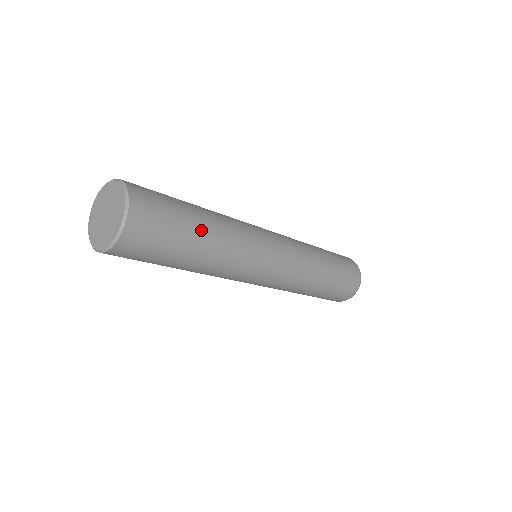
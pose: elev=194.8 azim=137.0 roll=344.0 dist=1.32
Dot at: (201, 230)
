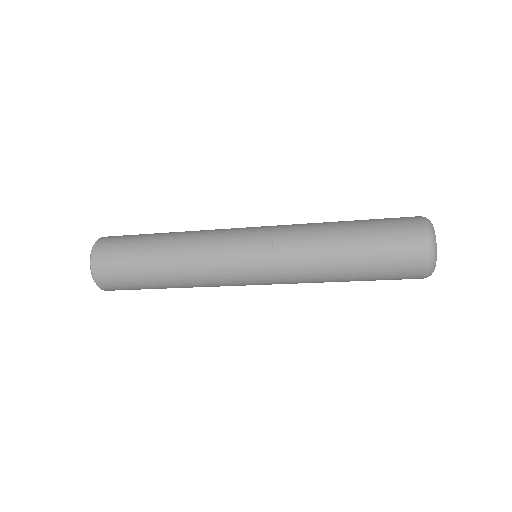
Dot at: (156, 240)
